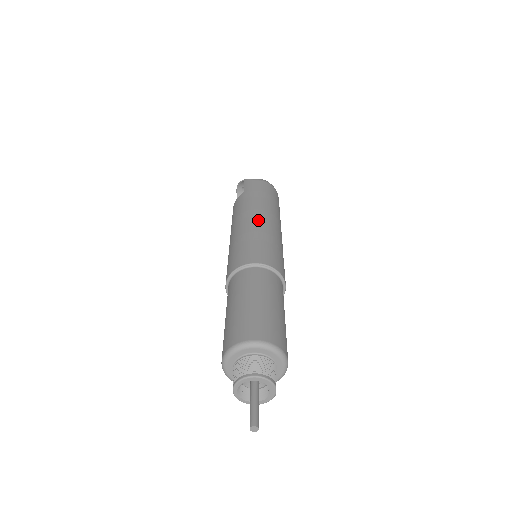
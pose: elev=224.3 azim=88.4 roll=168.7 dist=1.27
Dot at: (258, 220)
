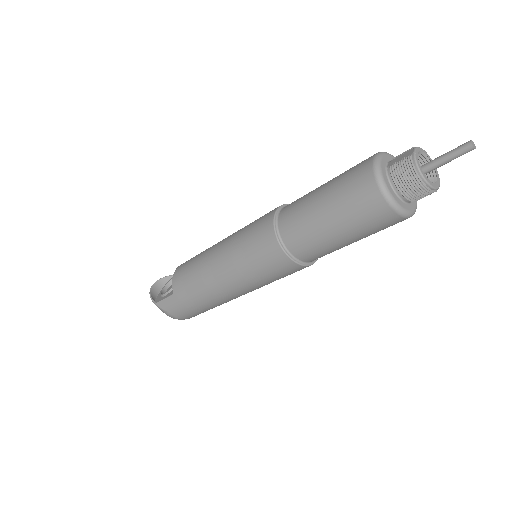
Dot at: occluded
